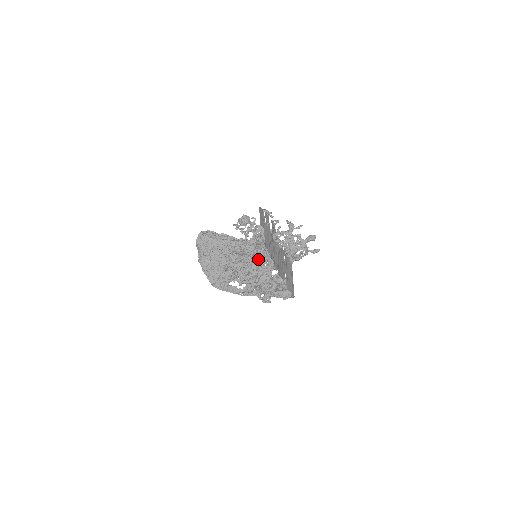
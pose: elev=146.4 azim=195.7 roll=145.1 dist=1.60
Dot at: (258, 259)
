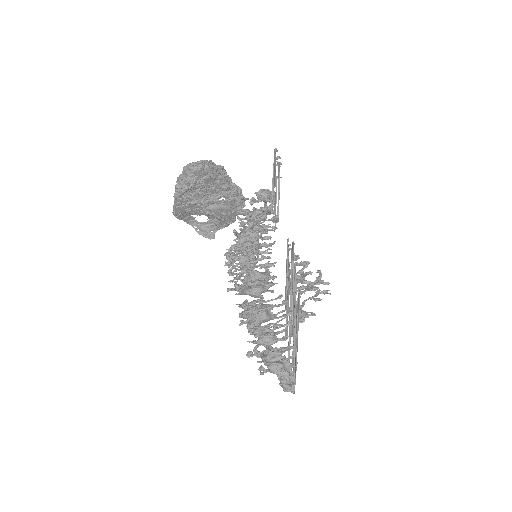
Dot at: occluded
